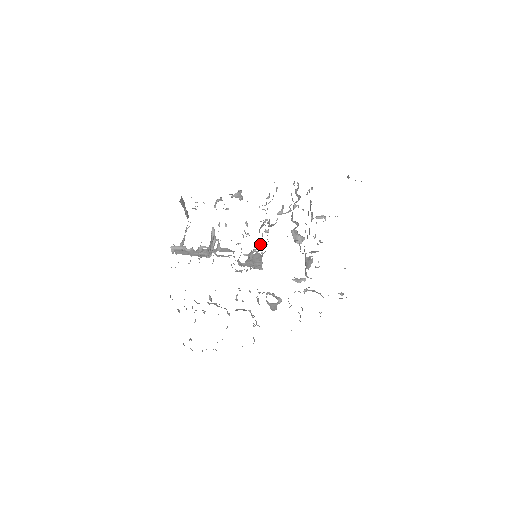
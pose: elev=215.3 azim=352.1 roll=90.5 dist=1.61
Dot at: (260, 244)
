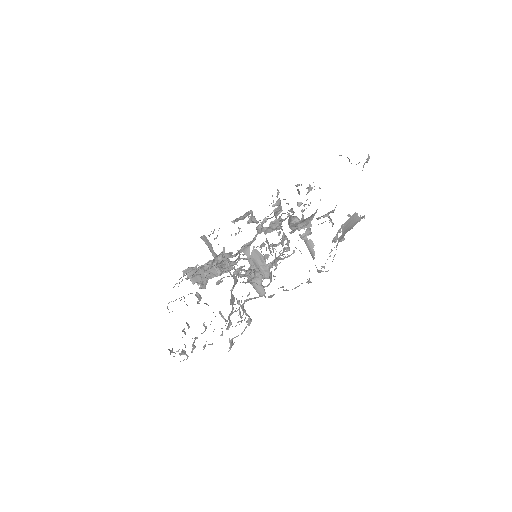
Dot at: (277, 260)
